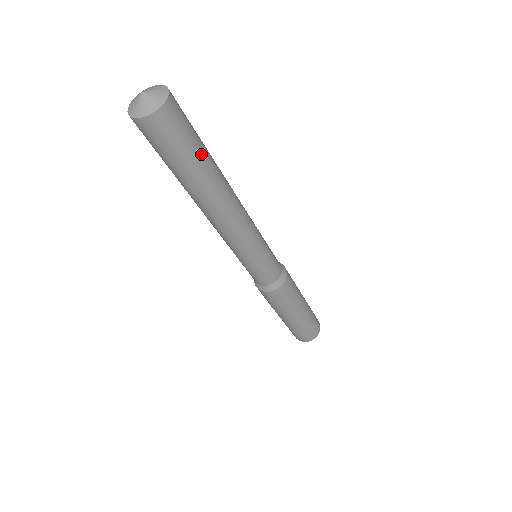
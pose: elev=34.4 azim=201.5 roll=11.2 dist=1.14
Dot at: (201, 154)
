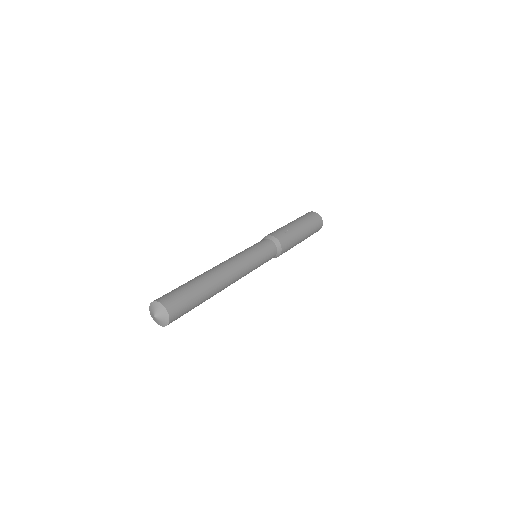
Dot at: occluded
